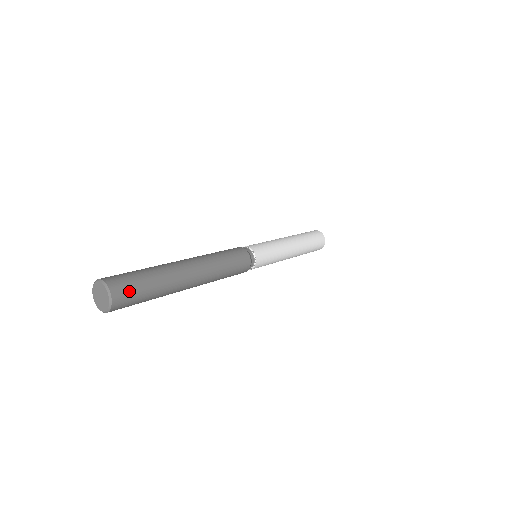
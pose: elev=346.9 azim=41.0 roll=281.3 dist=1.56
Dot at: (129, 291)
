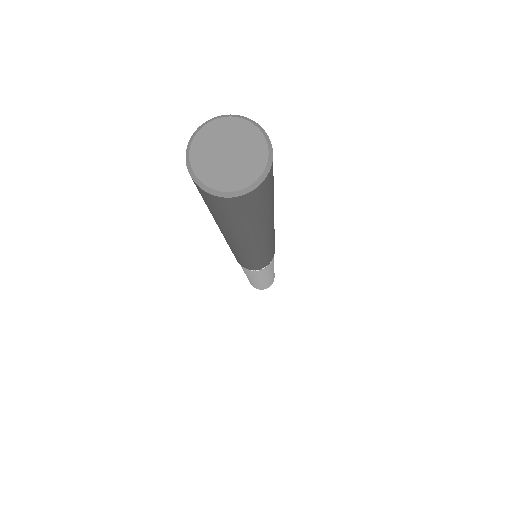
Dot at: (264, 196)
